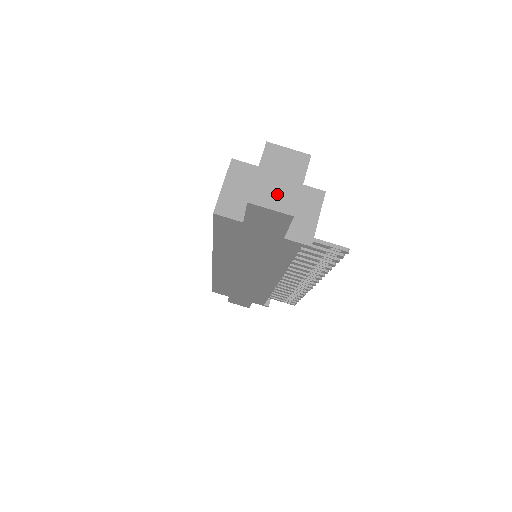
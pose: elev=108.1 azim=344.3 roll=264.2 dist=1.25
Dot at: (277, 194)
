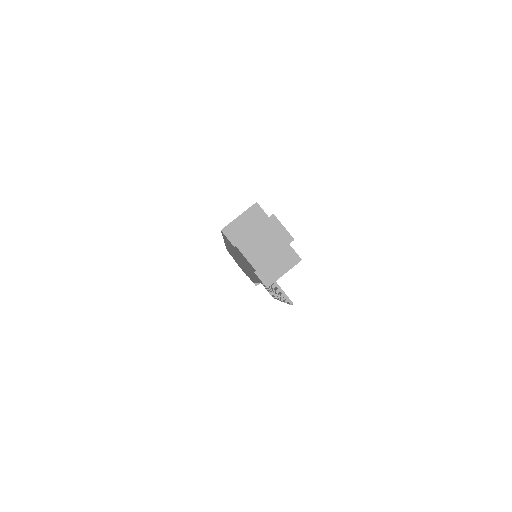
Dot at: (256, 251)
